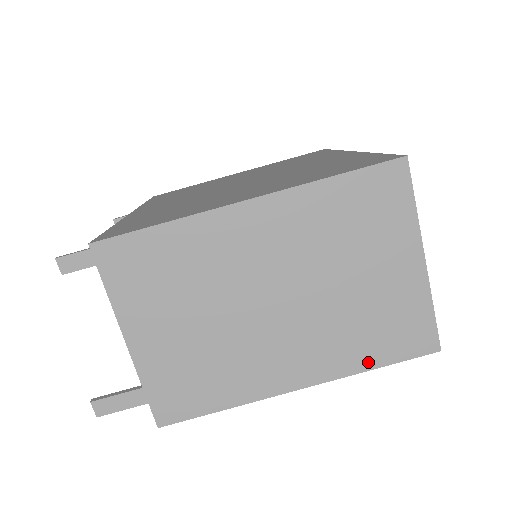
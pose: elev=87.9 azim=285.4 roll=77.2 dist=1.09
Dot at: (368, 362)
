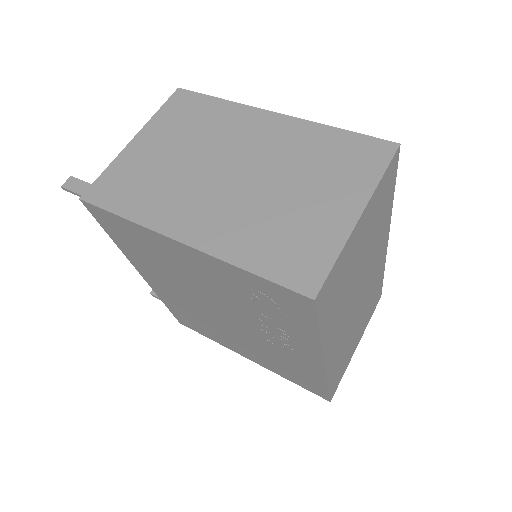
Dot at: (248, 261)
